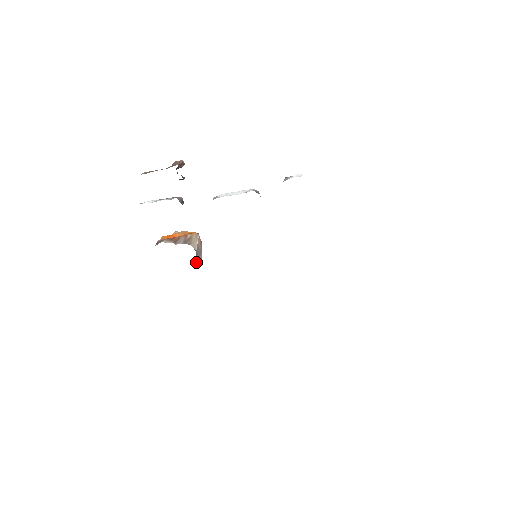
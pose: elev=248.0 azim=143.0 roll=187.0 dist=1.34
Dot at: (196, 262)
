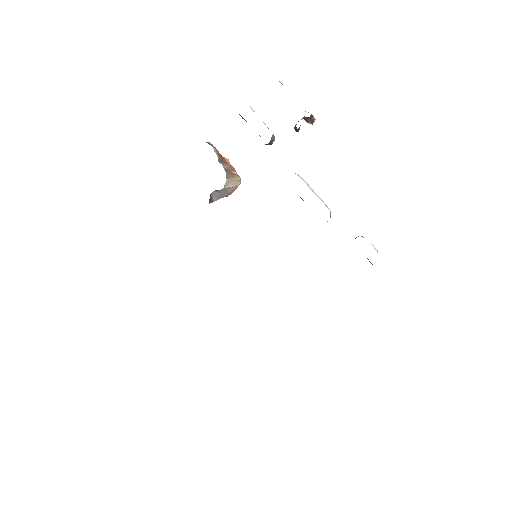
Dot at: (210, 195)
